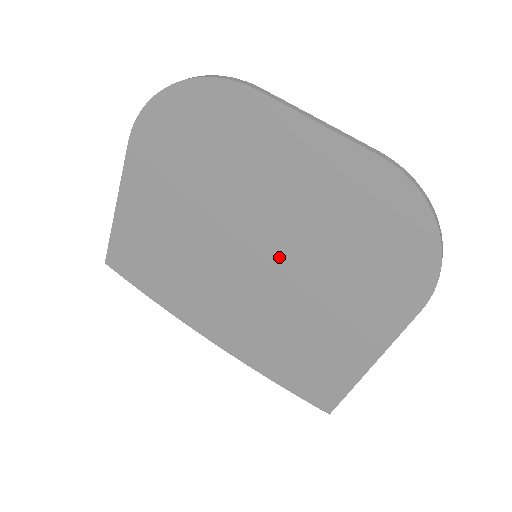
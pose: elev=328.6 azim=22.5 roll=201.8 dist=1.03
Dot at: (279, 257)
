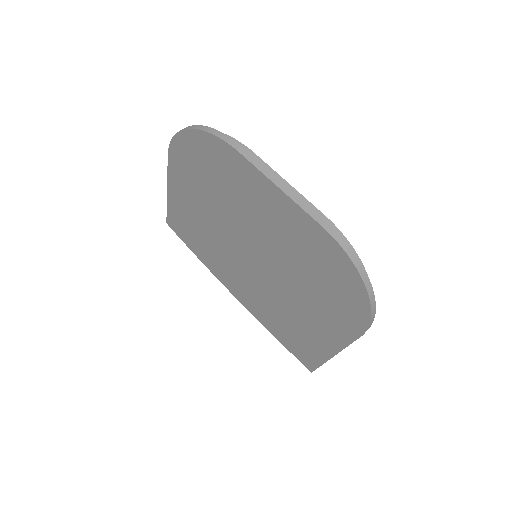
Dot at: (268, 264)
